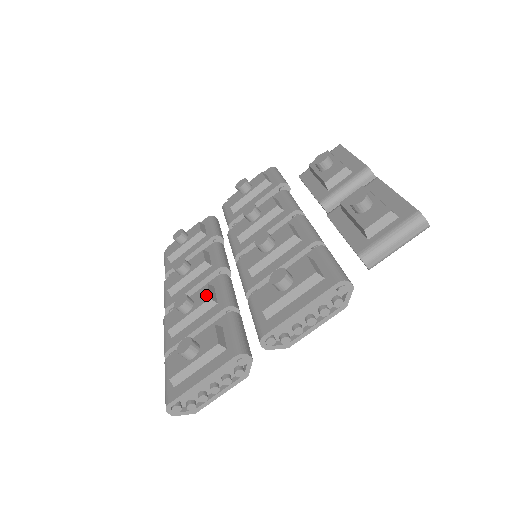
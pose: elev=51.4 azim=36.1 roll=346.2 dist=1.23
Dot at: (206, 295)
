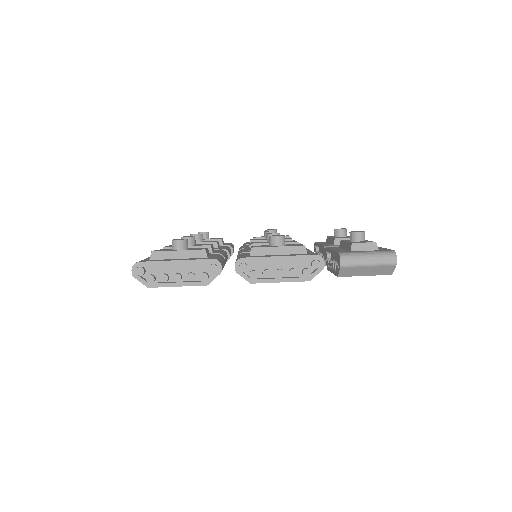
Dot at: (208, 244)
